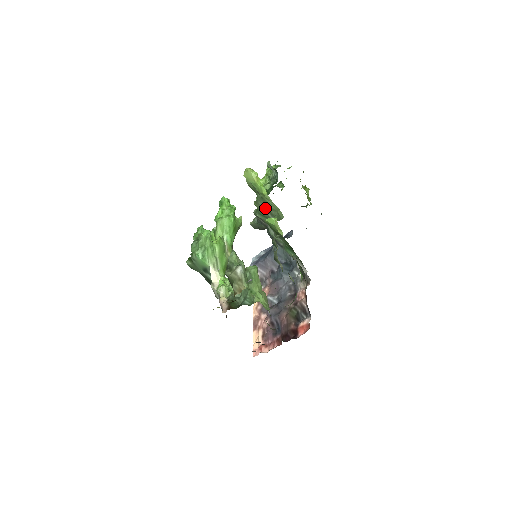
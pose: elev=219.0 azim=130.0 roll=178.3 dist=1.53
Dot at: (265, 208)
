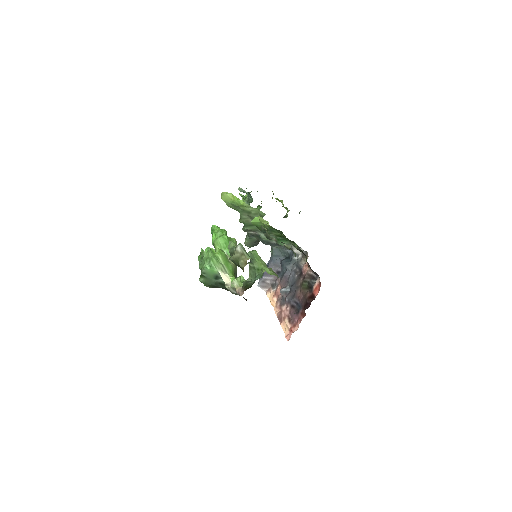
Dot at: (249, 218)
